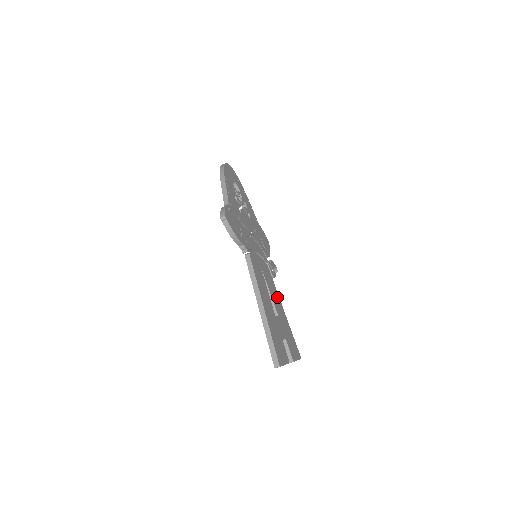
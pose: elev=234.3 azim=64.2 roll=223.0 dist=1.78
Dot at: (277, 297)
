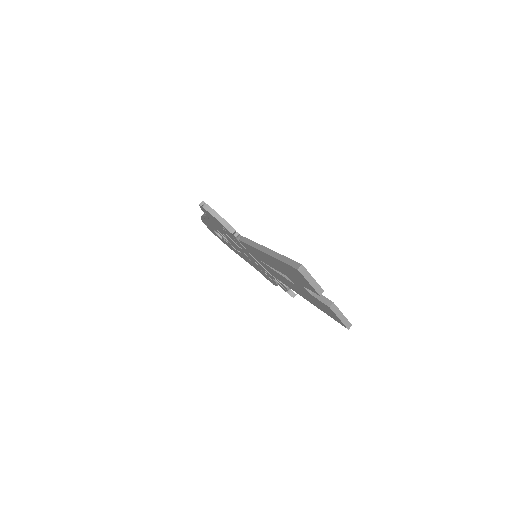
Dot at: occluded
